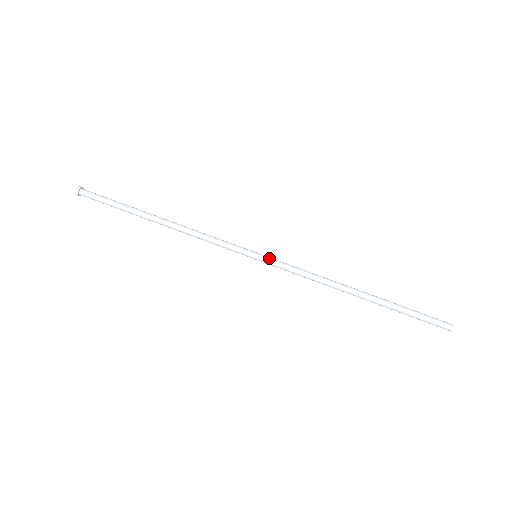
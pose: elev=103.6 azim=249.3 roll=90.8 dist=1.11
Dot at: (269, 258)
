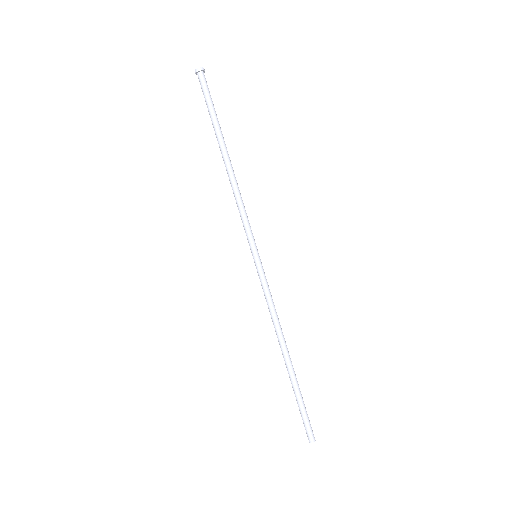
Dot at: (258, 269)
